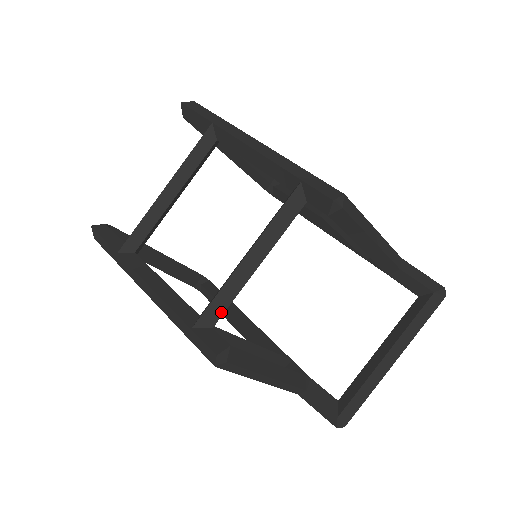
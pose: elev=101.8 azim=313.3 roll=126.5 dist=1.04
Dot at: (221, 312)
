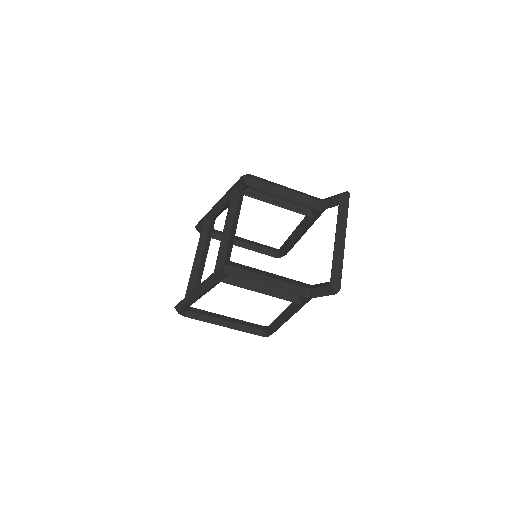
Dot at: (224, 257)
